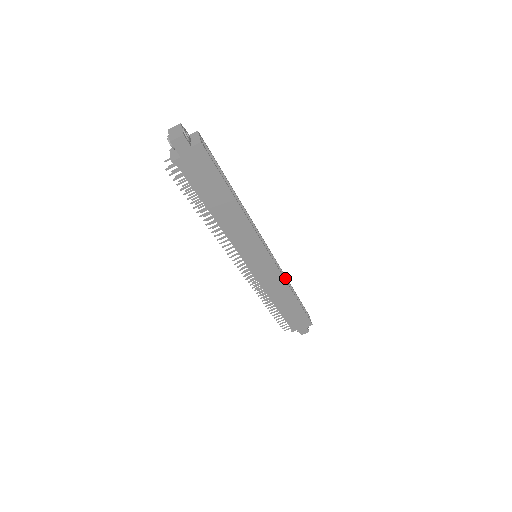
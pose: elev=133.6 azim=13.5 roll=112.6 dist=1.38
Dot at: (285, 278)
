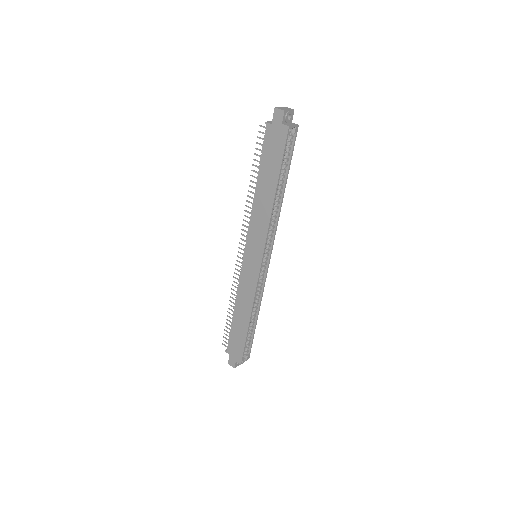
Dot at: (259, 303)
